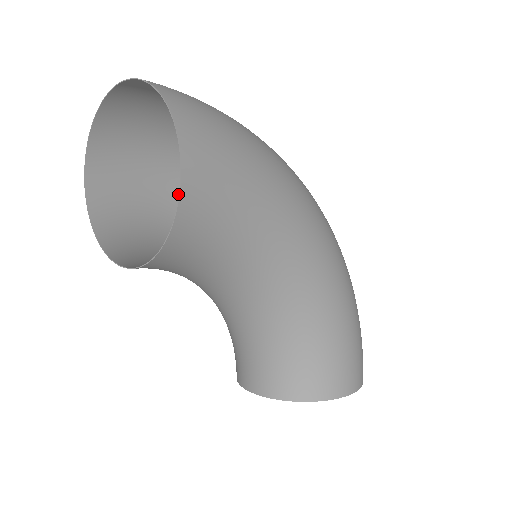
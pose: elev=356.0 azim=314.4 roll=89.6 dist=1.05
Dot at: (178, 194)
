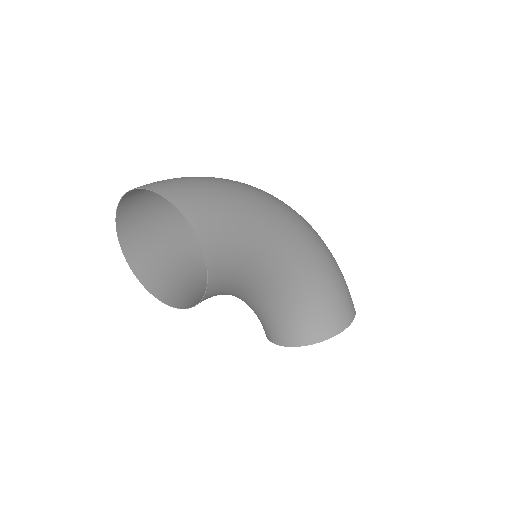
Dot at: (184, 228)
